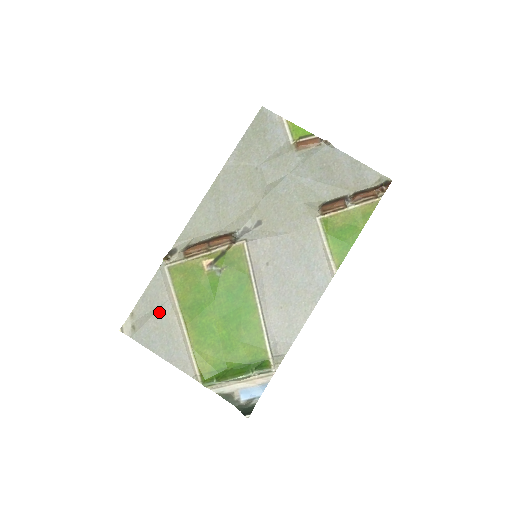
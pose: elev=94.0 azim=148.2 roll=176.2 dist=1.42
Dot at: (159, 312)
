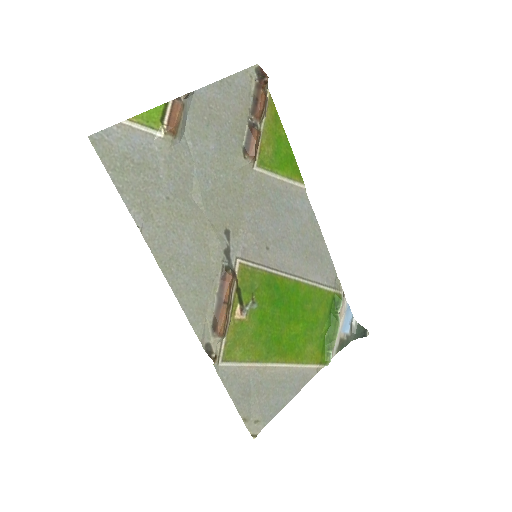
Dot at: (256, 388)
